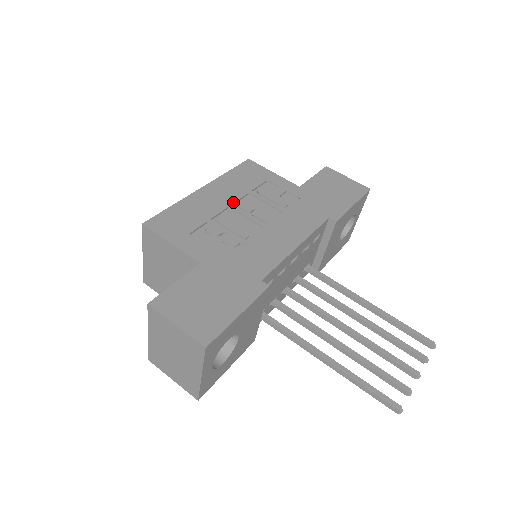
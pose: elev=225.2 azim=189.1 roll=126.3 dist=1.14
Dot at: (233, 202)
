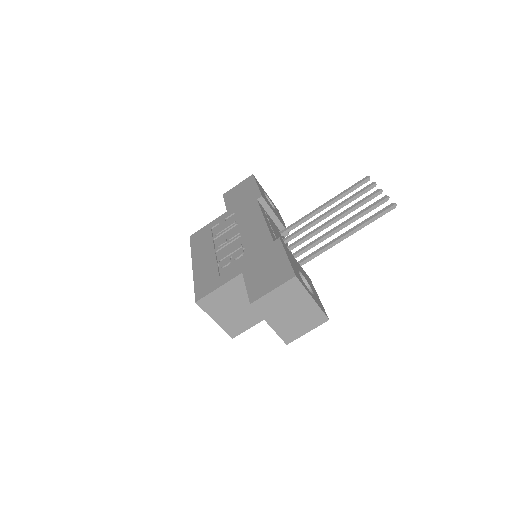
Dot at: (214, 249)
